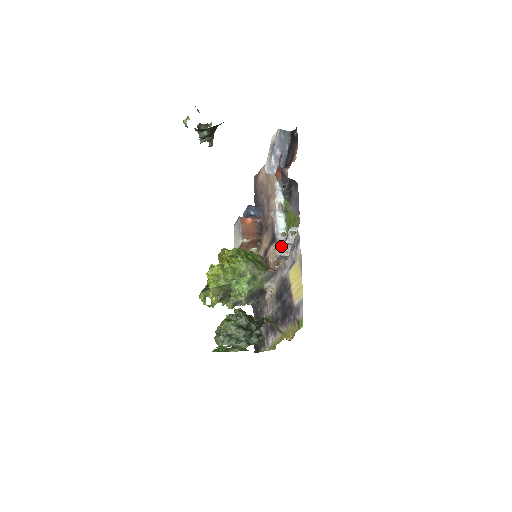
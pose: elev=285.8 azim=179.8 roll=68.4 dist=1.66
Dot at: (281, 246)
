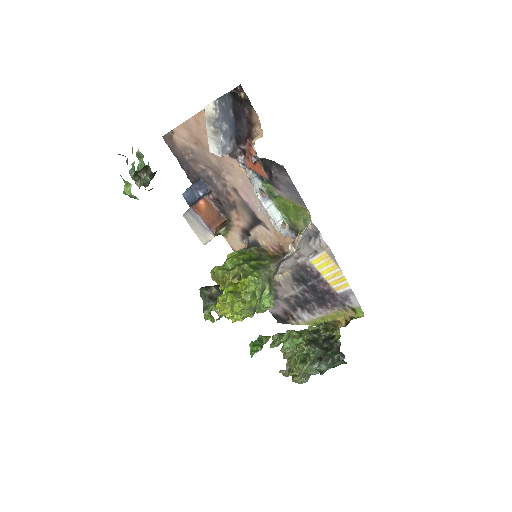
Dot at: occluded
